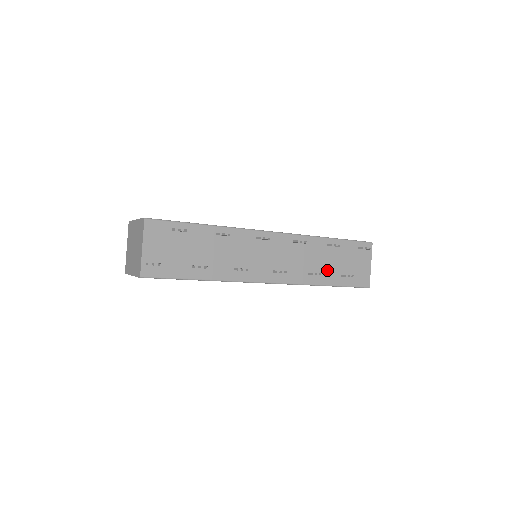
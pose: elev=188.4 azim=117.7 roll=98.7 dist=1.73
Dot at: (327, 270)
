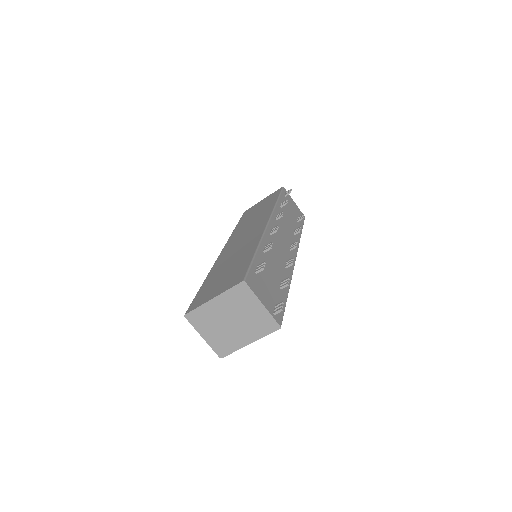
Dot at: (293, 224)
